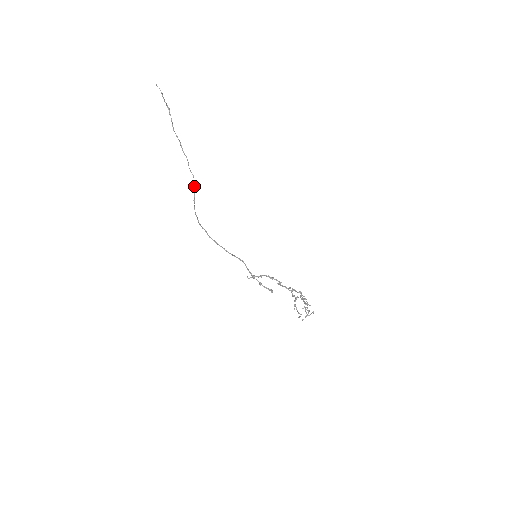
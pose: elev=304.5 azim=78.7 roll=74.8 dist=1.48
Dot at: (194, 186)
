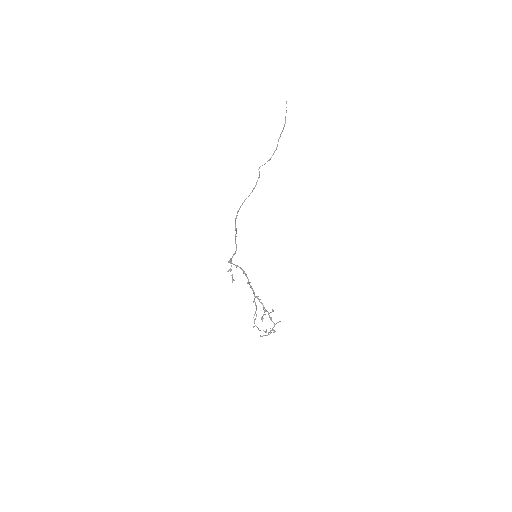
Dot at: occluded
